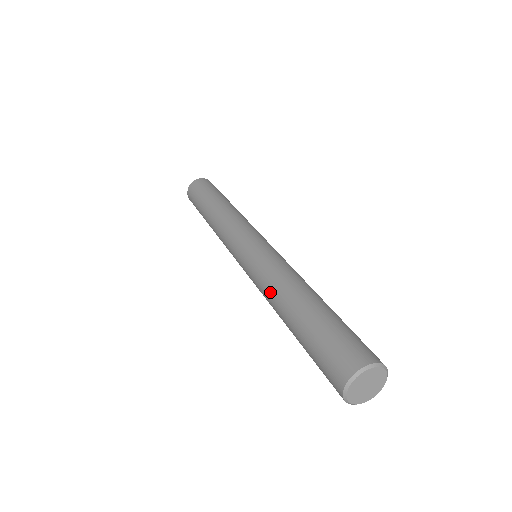
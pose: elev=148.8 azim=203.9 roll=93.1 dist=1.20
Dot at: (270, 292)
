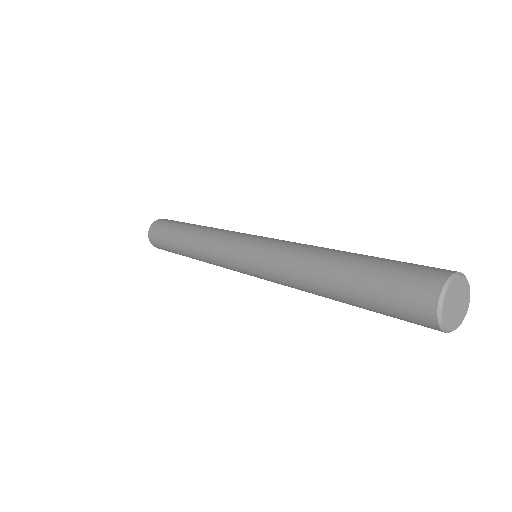
Dot at: (297, 262)
